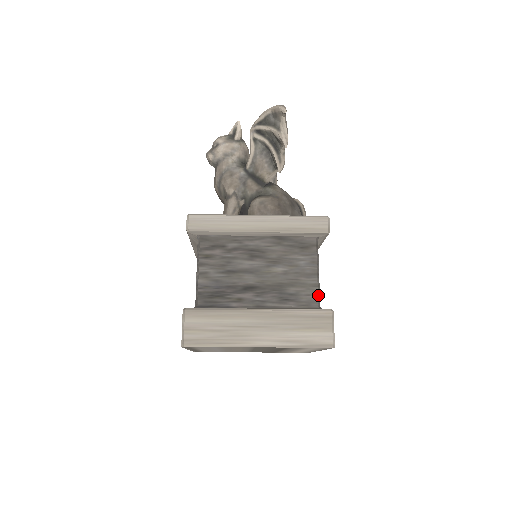
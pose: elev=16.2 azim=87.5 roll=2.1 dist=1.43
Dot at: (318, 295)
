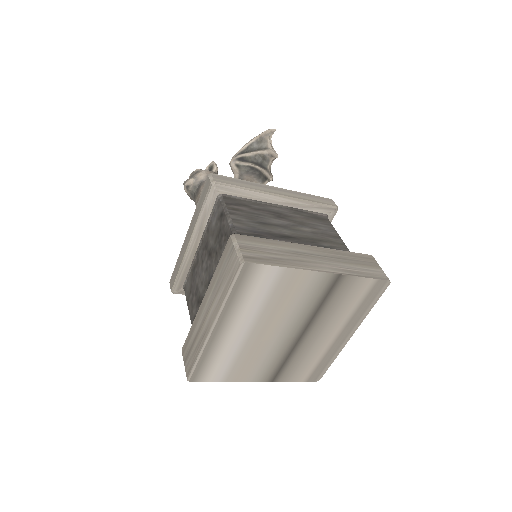
Dot at: (349, 251)
